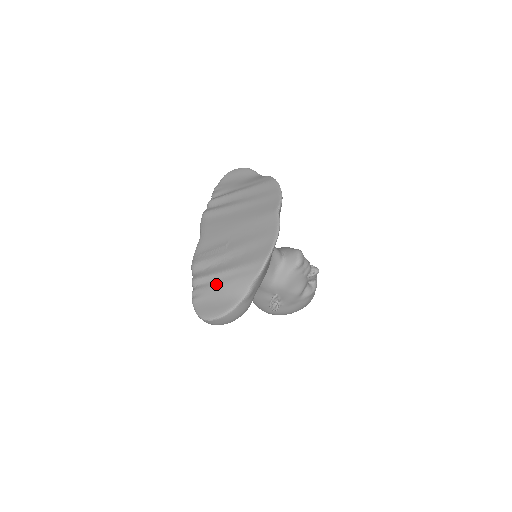
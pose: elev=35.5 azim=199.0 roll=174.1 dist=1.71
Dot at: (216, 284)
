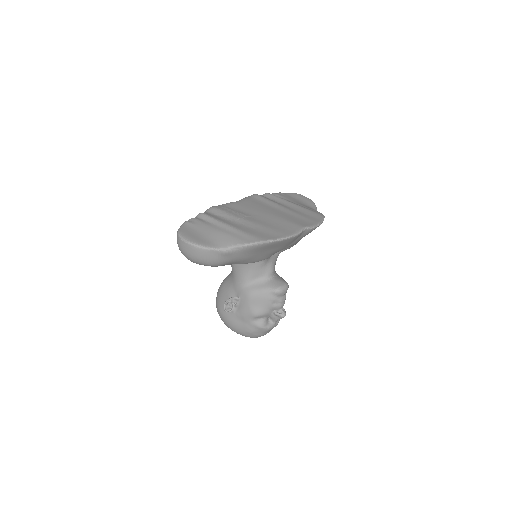
Dot at: (213, 226)
